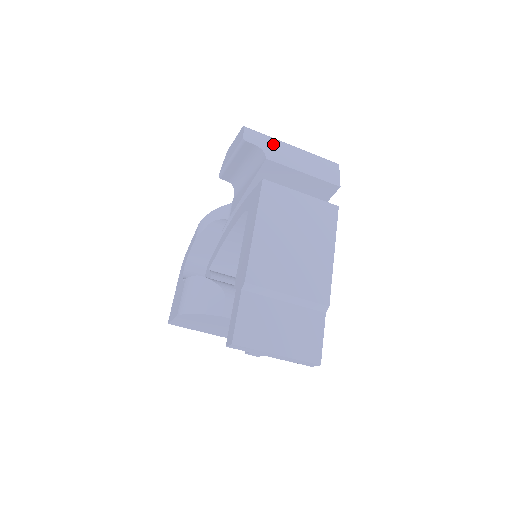
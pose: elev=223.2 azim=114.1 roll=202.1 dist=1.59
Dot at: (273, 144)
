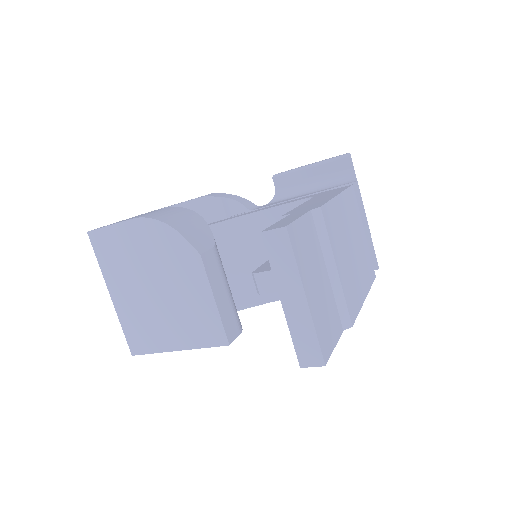
Dot at: occluded
